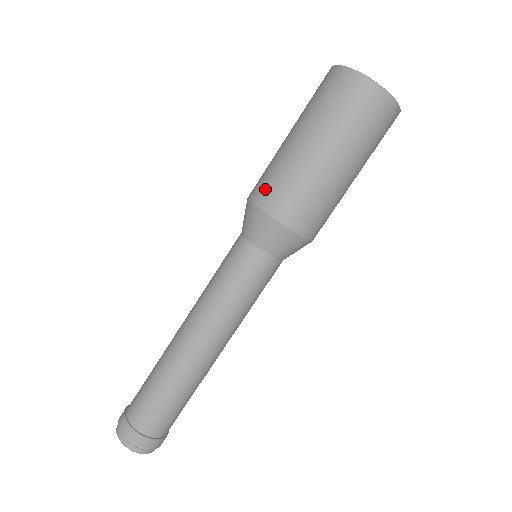
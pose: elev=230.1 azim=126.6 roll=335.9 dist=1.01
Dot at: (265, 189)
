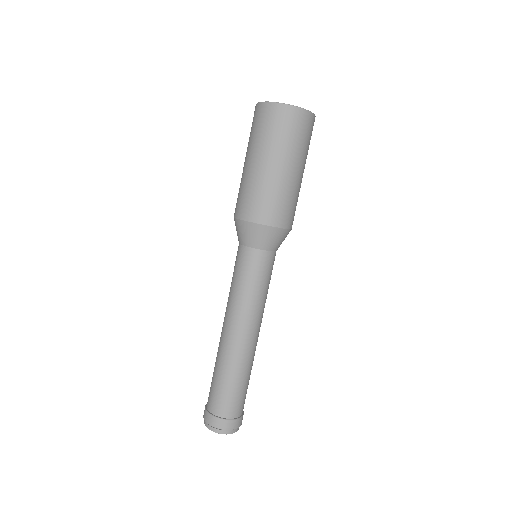
Dot at: (239, 205)
